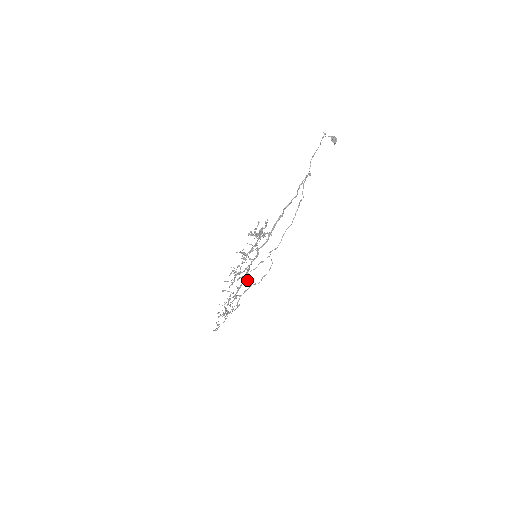
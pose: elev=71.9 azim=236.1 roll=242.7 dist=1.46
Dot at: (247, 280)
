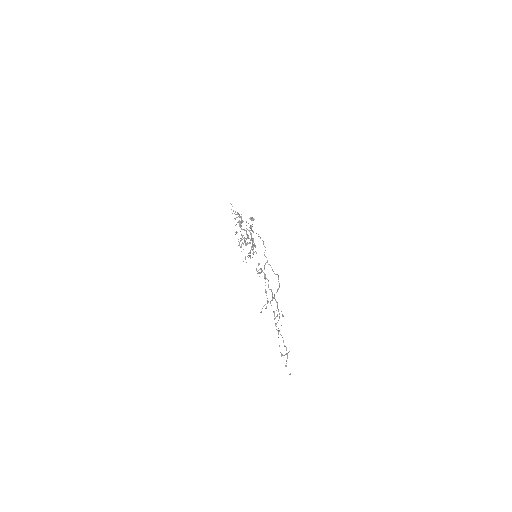
Dot at: occluded
